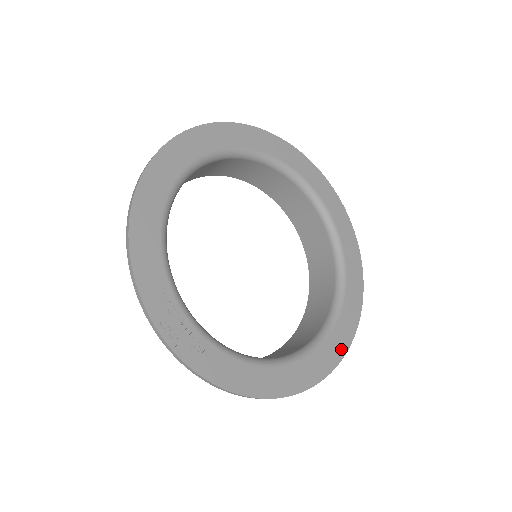
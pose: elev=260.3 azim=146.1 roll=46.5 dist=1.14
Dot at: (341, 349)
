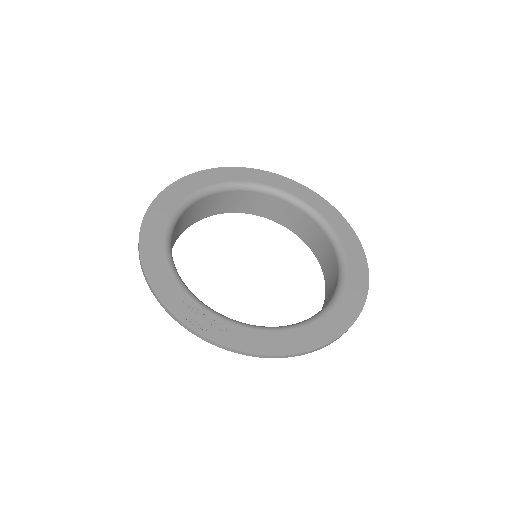
Dot at: (359, 299)
